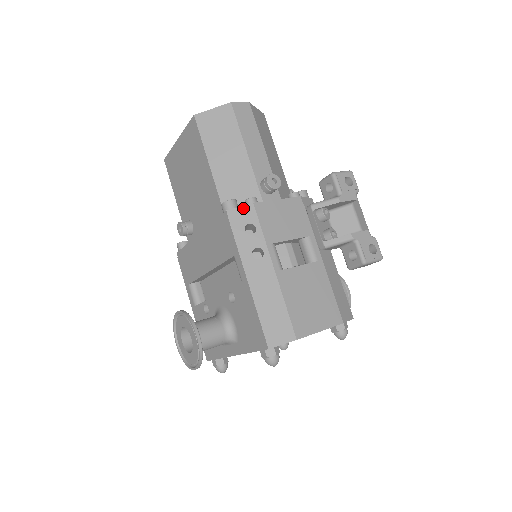
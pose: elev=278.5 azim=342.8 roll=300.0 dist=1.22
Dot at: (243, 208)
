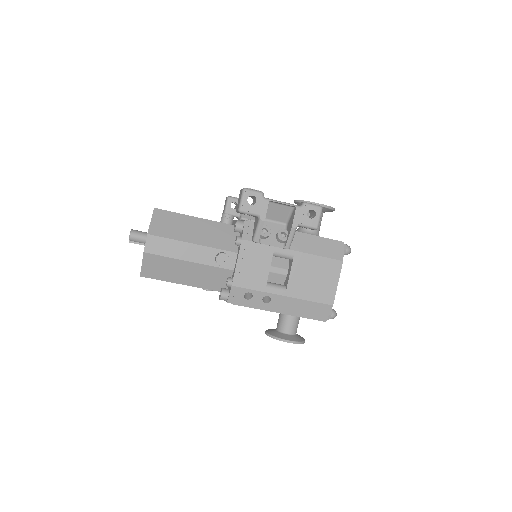
Dot at: (231, 293)
